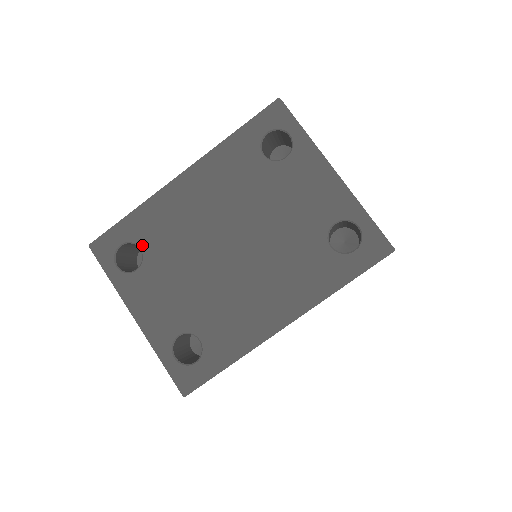
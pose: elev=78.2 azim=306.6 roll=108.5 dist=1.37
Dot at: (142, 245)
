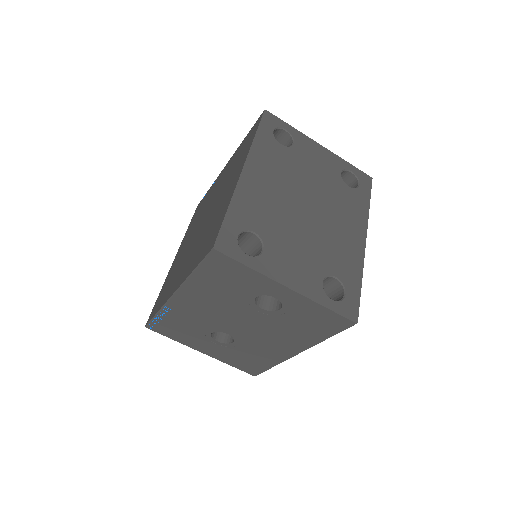
Dot at: (254, 229)
